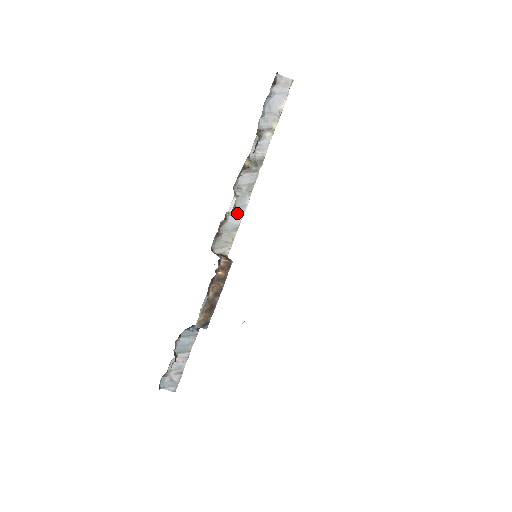
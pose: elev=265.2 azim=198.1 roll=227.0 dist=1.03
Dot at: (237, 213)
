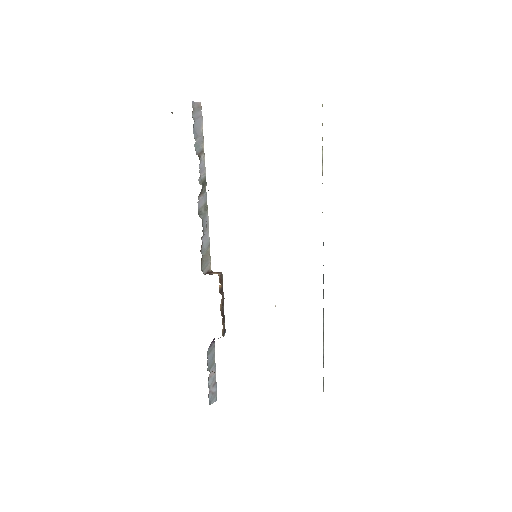
Dot at: (205, 233)
